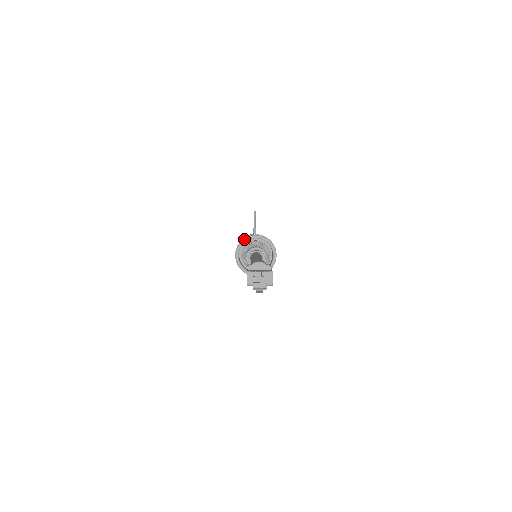
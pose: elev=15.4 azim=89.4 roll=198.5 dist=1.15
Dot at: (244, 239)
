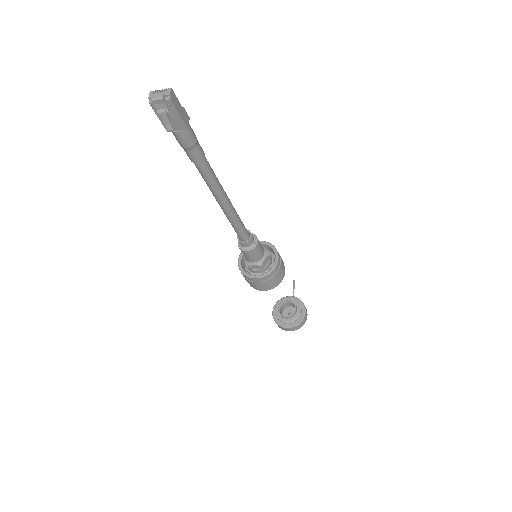
Dot at: occluded
